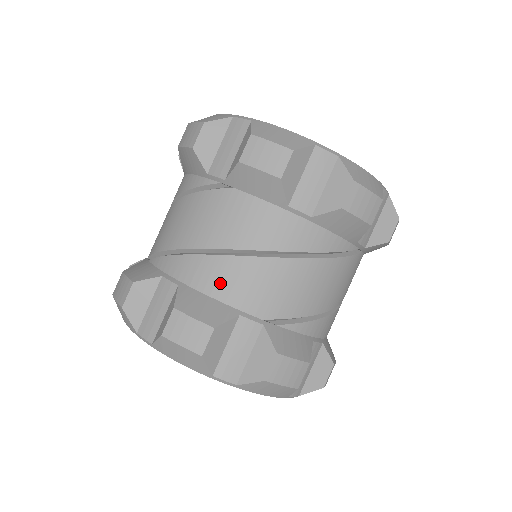
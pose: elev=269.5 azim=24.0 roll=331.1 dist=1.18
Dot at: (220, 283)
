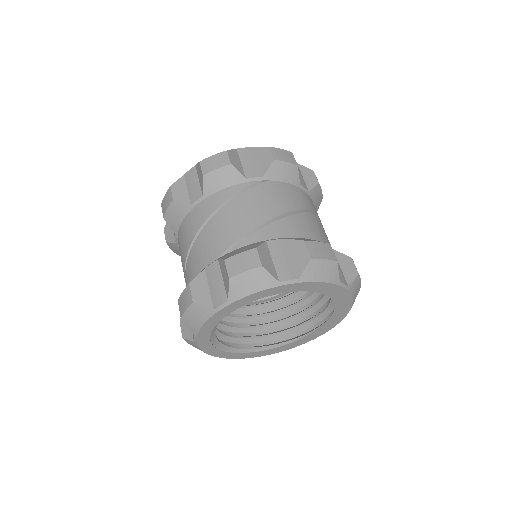
Dot at: (193, 269)
